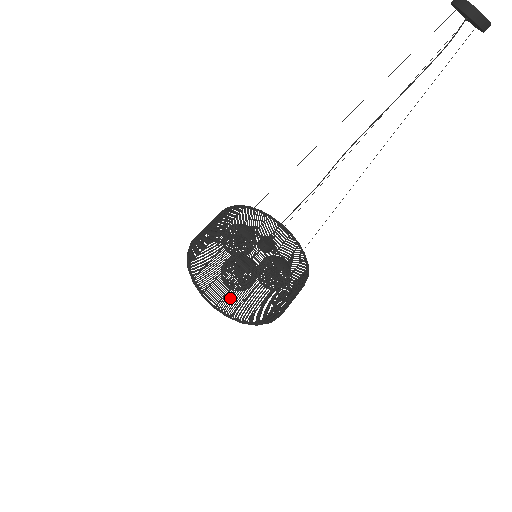
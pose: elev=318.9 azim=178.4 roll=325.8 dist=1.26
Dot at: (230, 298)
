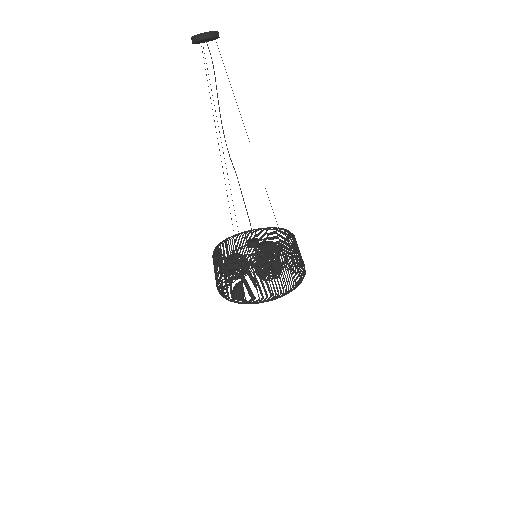
Dot at: occluded
